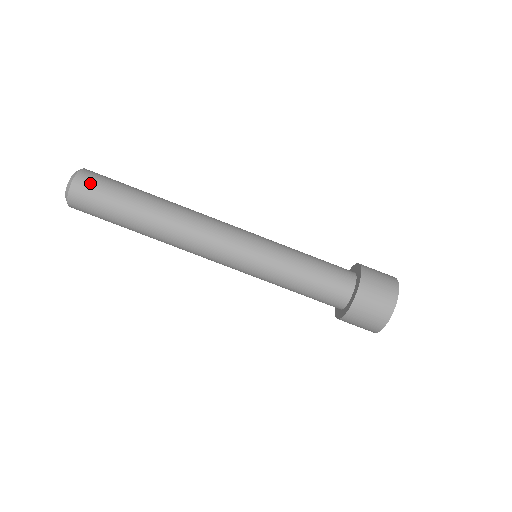
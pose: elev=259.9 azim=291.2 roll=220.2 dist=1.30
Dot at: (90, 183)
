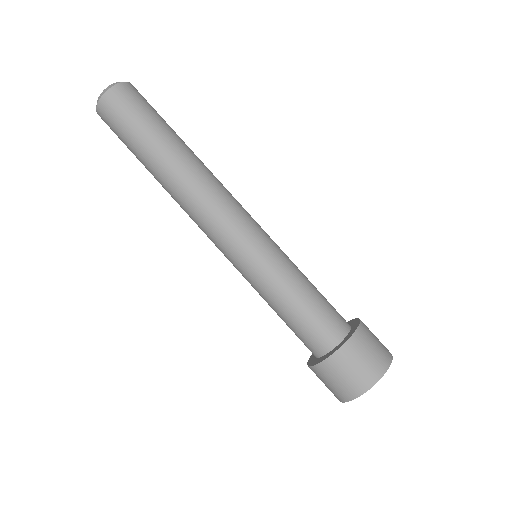
Dot at: (123, 101)
